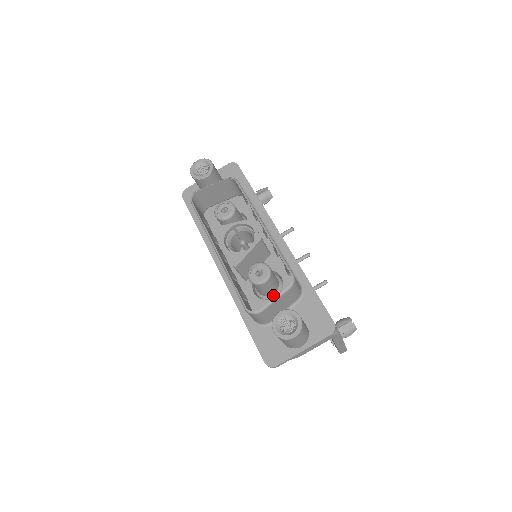
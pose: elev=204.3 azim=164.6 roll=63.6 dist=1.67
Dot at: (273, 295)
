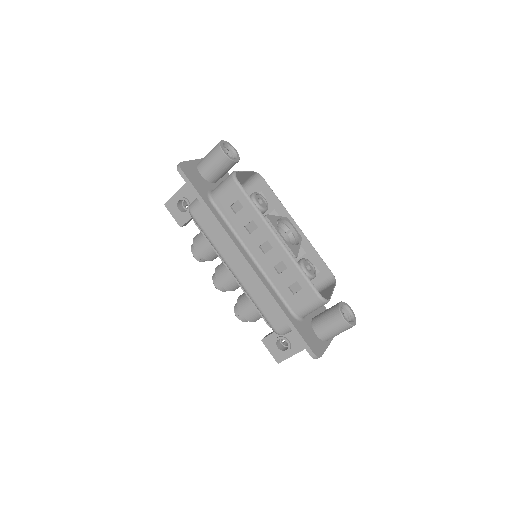
Dot at: occluded
